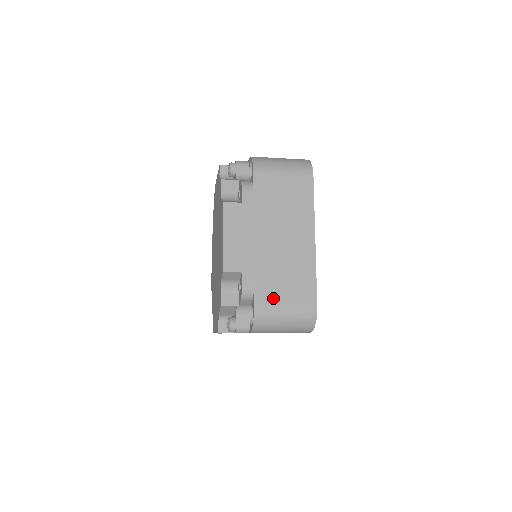
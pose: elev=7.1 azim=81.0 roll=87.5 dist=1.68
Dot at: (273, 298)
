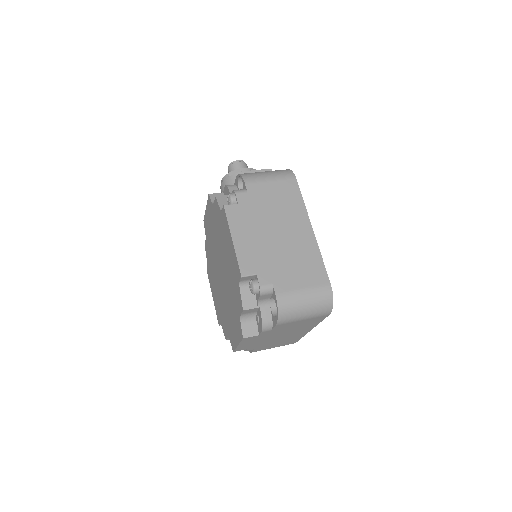
Dot at: (266, 348)
